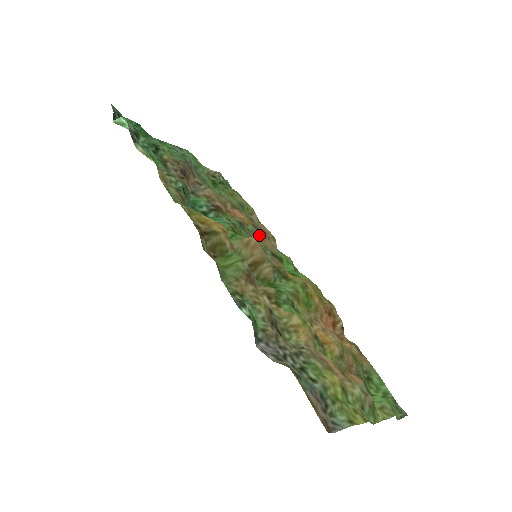
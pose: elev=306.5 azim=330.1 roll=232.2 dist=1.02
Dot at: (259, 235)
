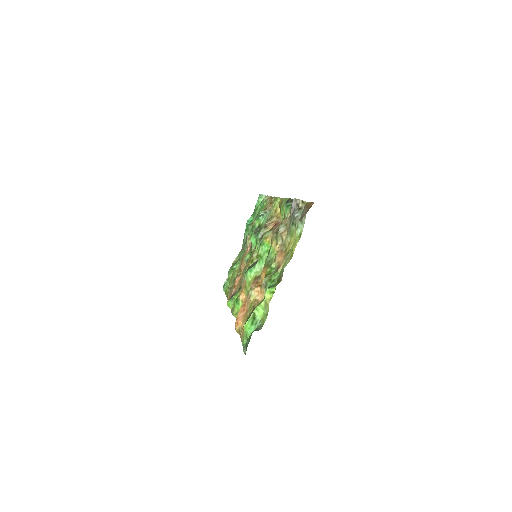
Dot at: occluded
